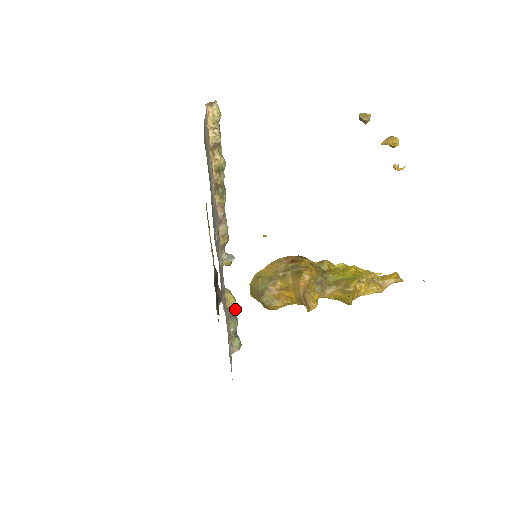
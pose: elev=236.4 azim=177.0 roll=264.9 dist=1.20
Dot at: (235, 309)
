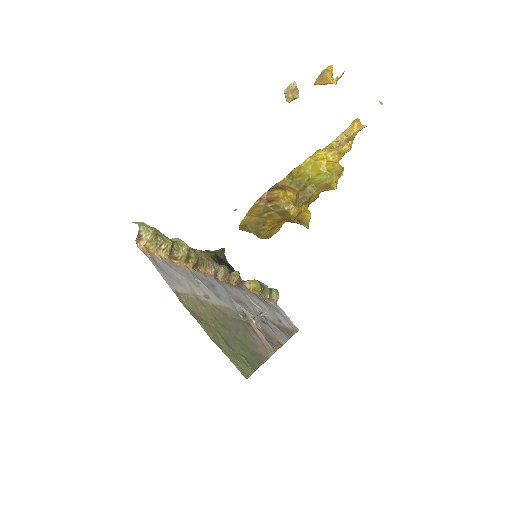
Dot at: (261, 286)
